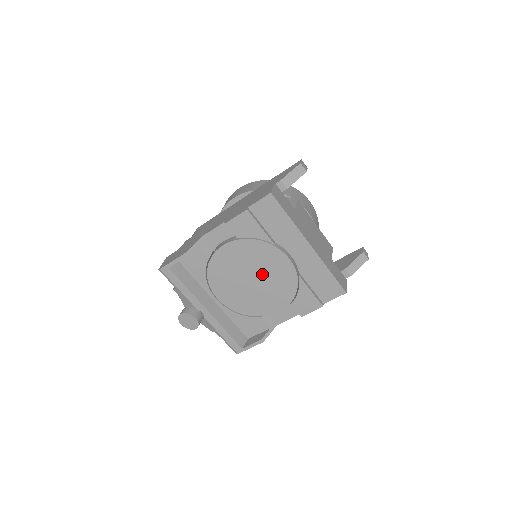
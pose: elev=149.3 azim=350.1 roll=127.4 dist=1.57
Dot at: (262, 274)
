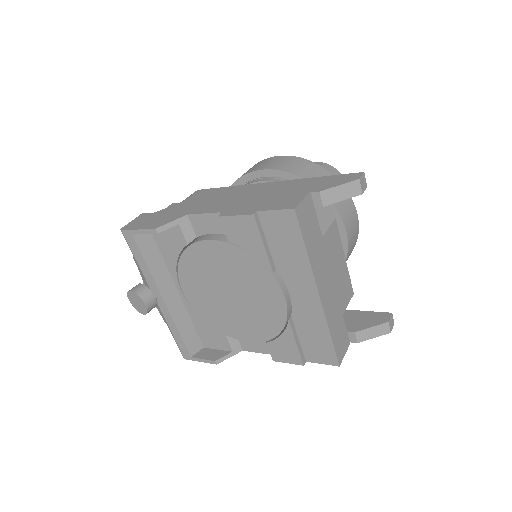
Dot at: (244, 295)
